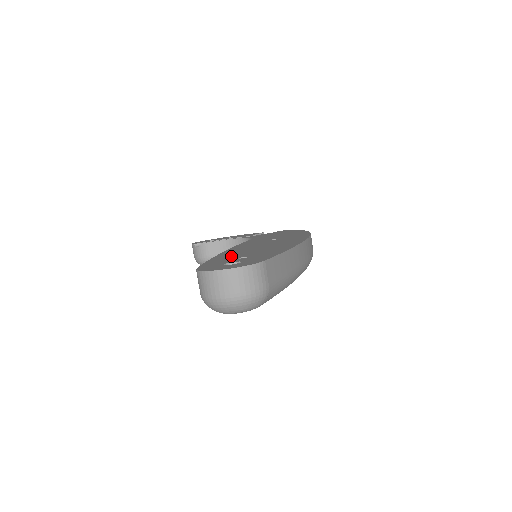
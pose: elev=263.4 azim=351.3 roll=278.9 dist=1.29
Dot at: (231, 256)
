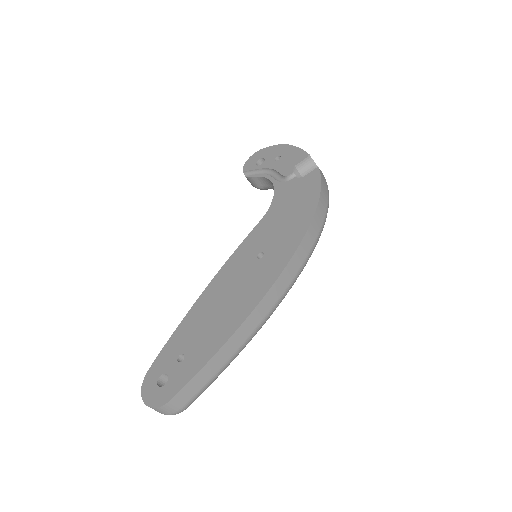
Dot at: (184, 336)
